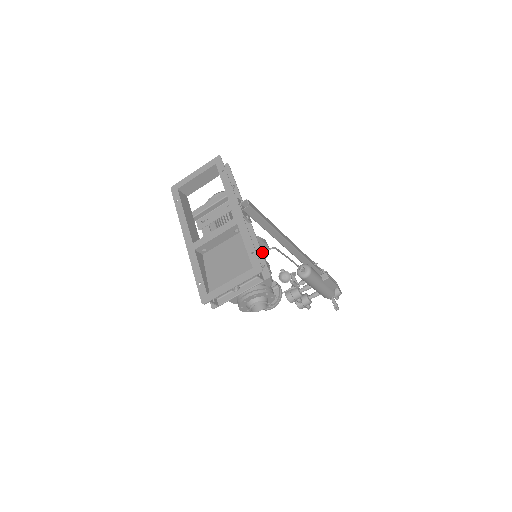
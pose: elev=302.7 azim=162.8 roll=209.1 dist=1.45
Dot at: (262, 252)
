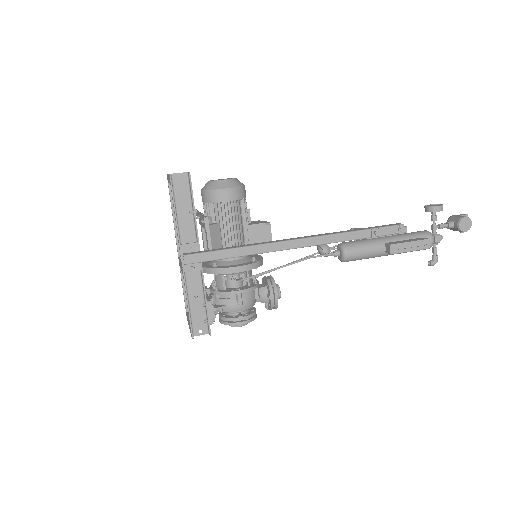
Dot at: (209, 305)
